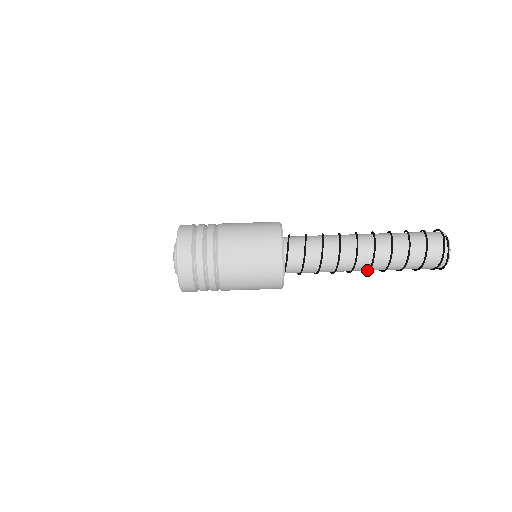
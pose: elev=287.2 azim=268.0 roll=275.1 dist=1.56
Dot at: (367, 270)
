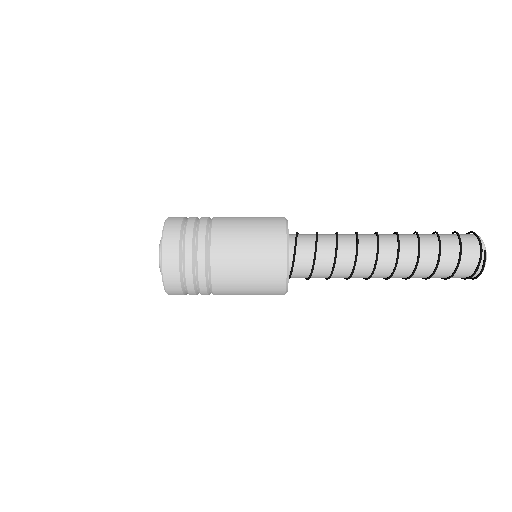
Dot at: (383, 278)
